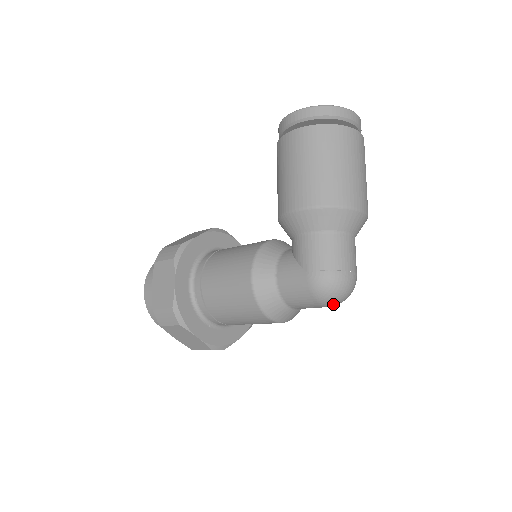
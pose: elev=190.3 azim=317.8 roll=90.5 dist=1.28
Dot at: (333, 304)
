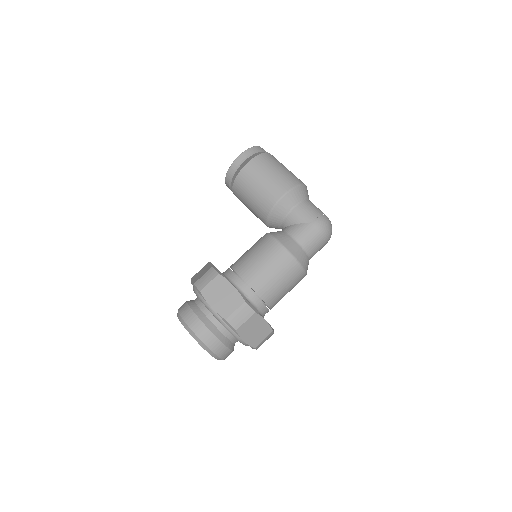
Dot at: (330, 237)
